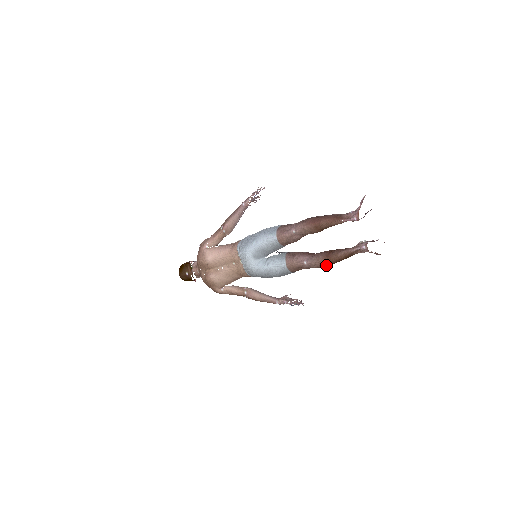
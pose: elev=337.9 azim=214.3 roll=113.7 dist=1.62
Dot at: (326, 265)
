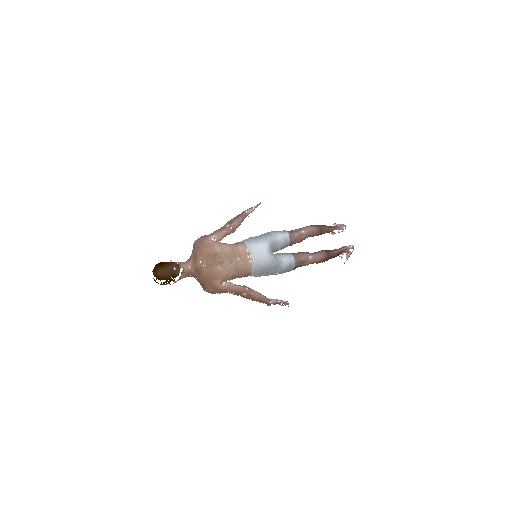
Dot at: (326, 259)
